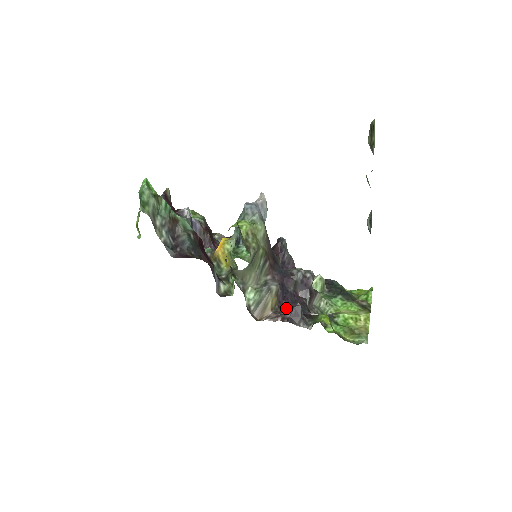
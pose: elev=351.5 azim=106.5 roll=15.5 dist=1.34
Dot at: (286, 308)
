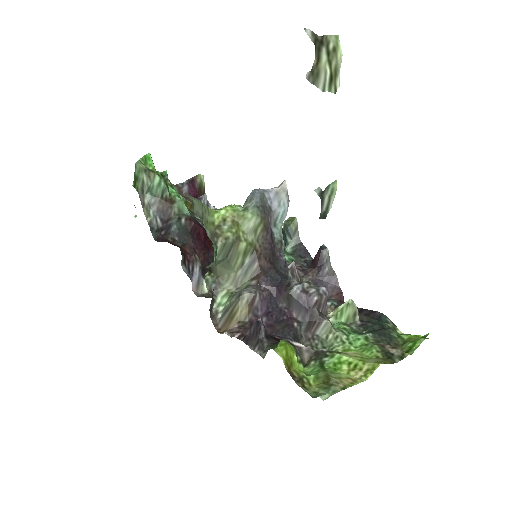
Dot at: occluded
